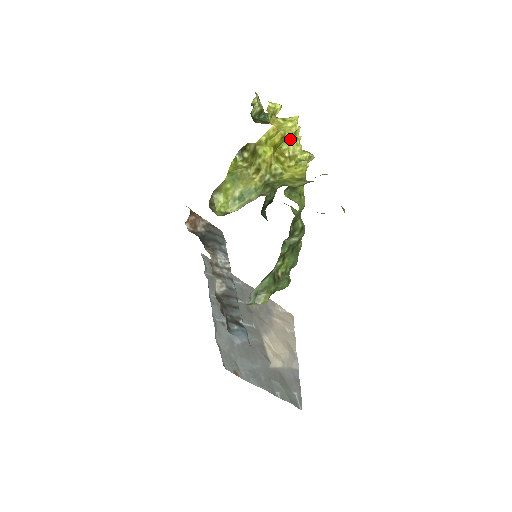
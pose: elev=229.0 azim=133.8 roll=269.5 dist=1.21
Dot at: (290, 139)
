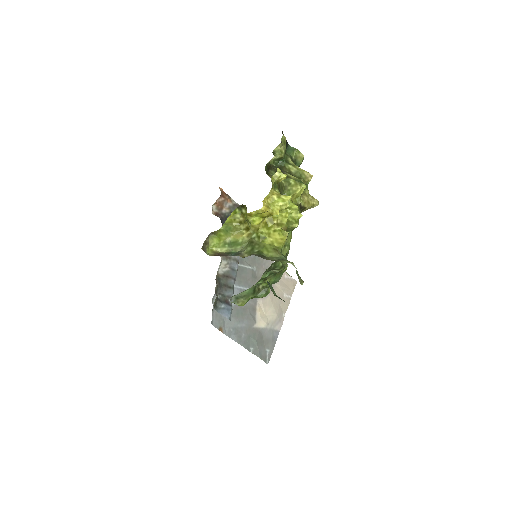
Dot at: (280, 212)
